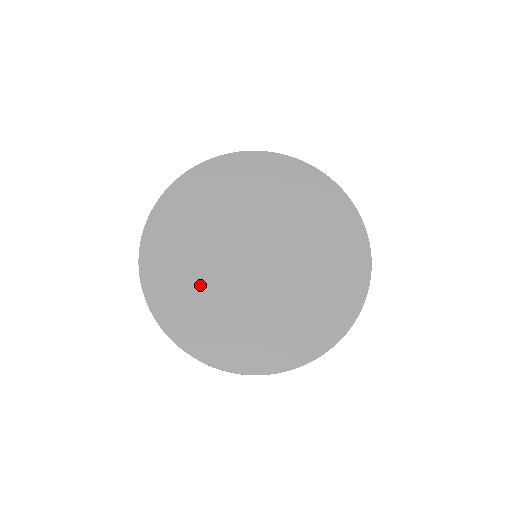
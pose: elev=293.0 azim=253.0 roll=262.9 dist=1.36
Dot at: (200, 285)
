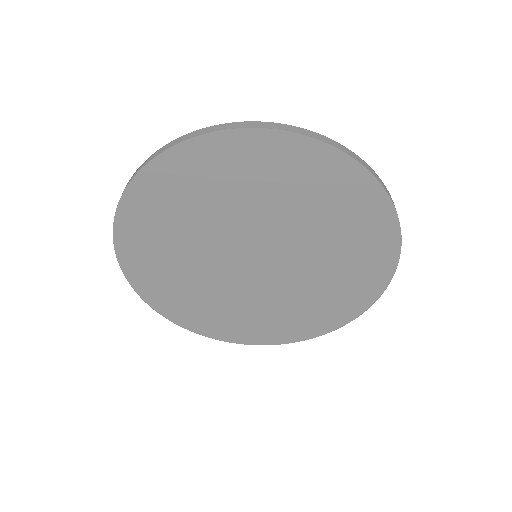
Dot at: (182, 267)
